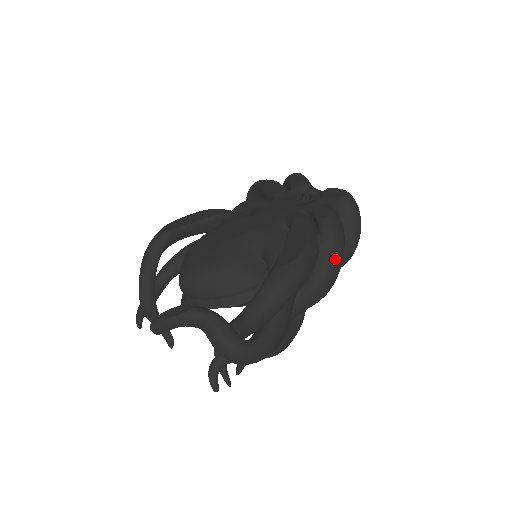
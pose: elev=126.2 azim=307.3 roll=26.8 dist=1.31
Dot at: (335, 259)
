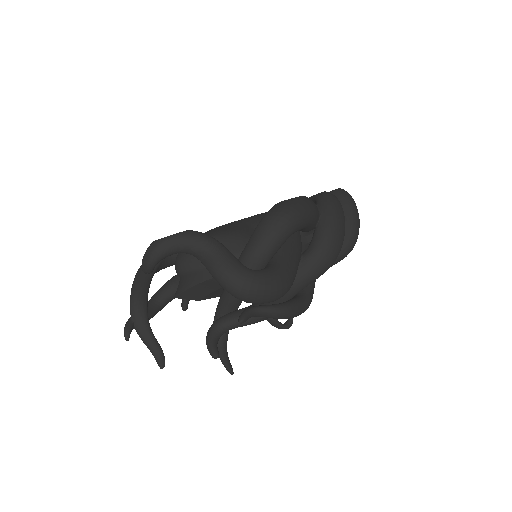
Dot at: (337, 221)
